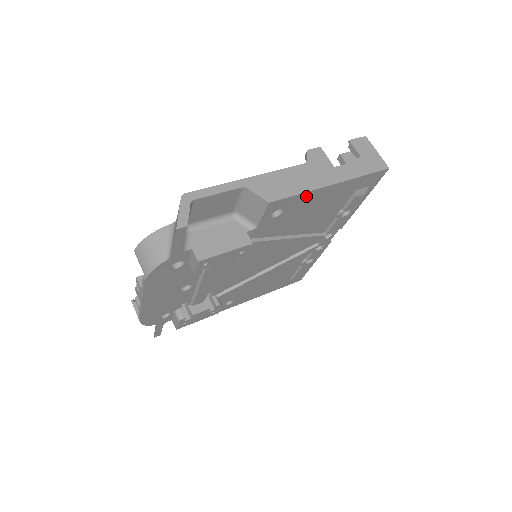
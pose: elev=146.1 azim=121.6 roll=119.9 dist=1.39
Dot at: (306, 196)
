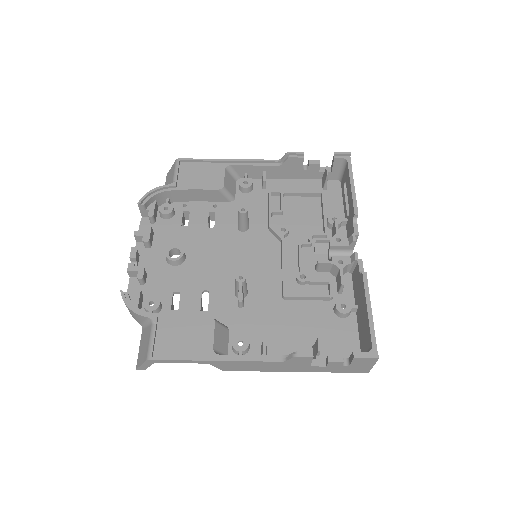
Dot at: occluded
